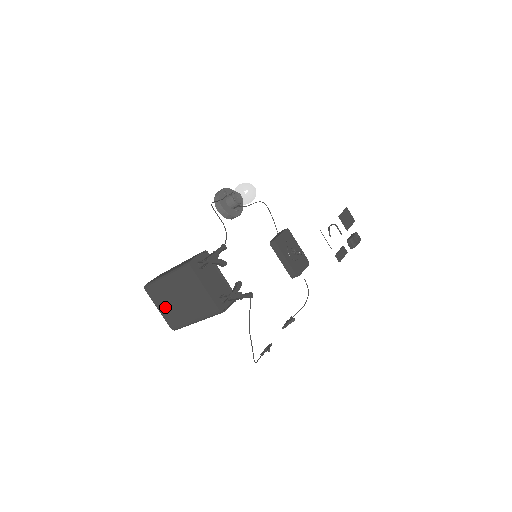
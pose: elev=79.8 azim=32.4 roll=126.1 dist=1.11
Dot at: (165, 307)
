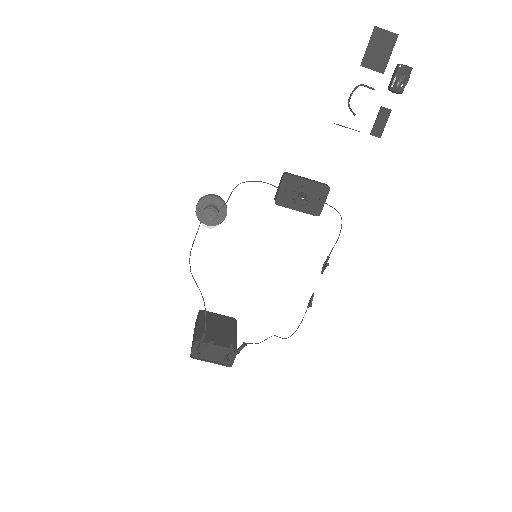
Dot at: occluded
